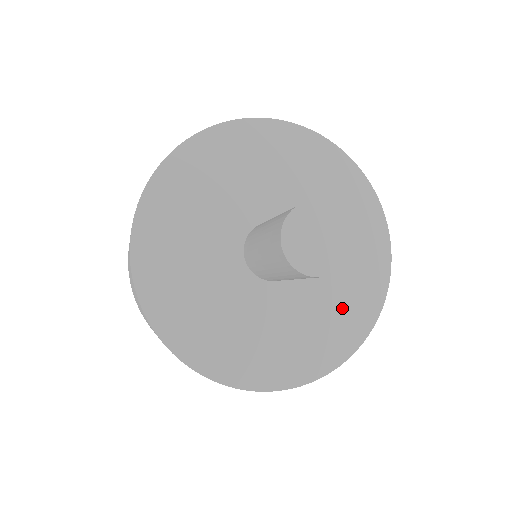
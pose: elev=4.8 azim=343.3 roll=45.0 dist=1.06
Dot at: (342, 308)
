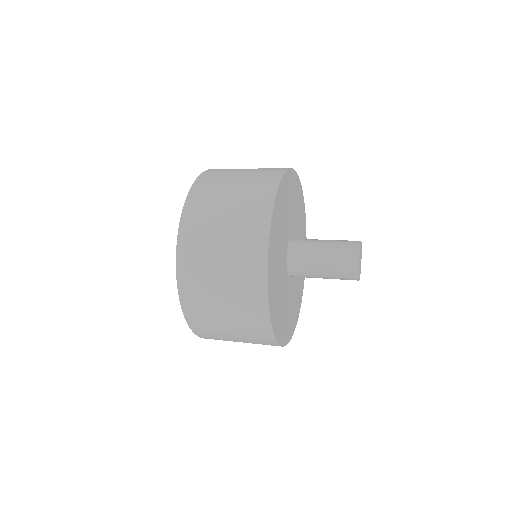
Dot at: (288, 318)
